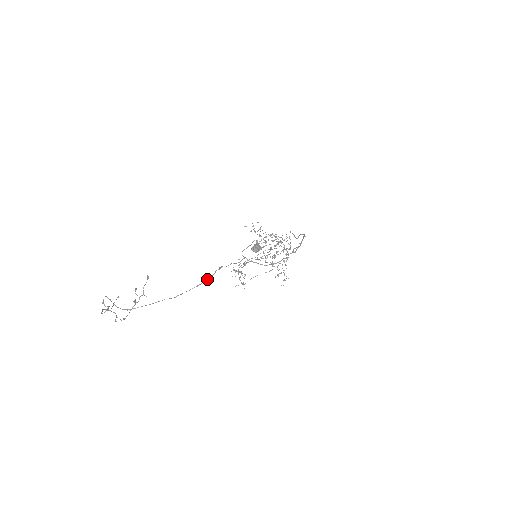
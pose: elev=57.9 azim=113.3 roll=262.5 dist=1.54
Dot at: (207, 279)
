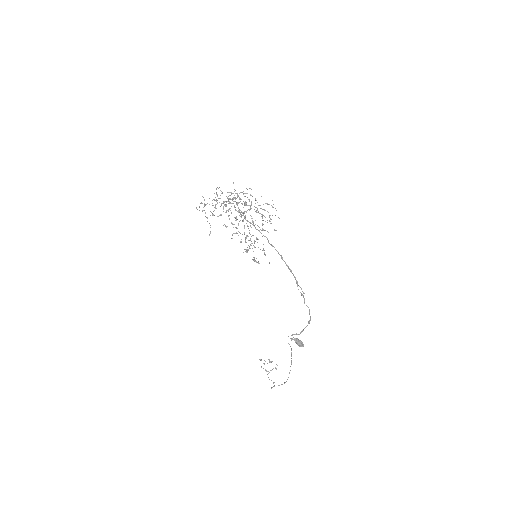
Dot at: (291, 350)
